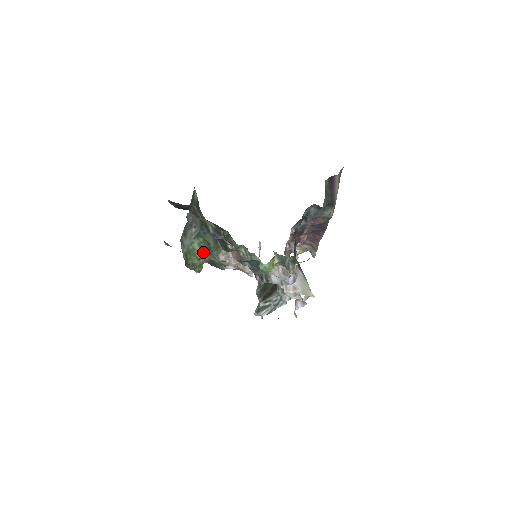
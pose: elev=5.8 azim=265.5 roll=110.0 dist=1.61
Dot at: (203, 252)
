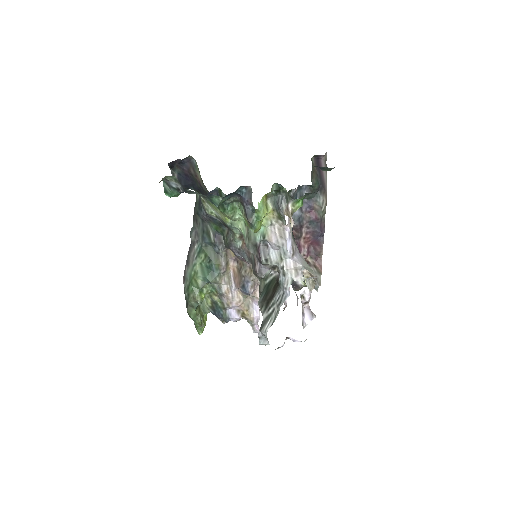
Dot at: (204, 274)
